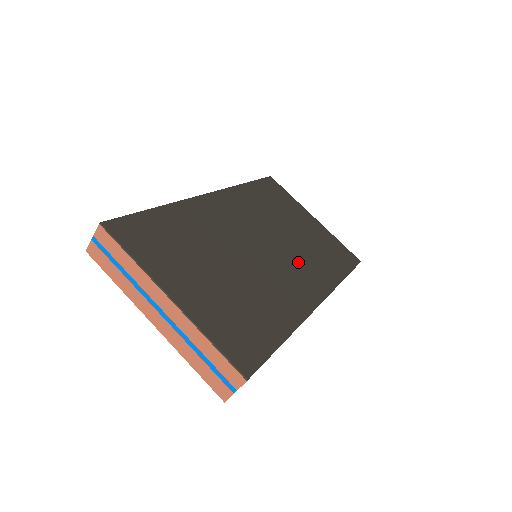
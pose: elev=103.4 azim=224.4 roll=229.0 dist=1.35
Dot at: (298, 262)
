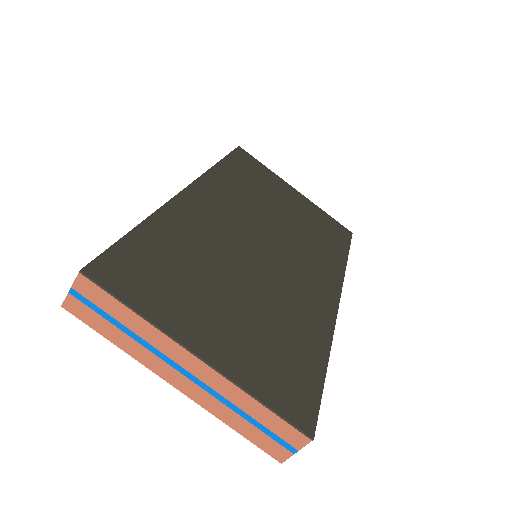
Dot at: (302, 254)
